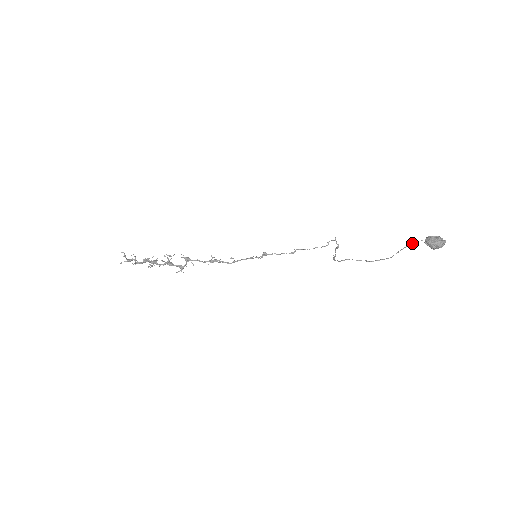
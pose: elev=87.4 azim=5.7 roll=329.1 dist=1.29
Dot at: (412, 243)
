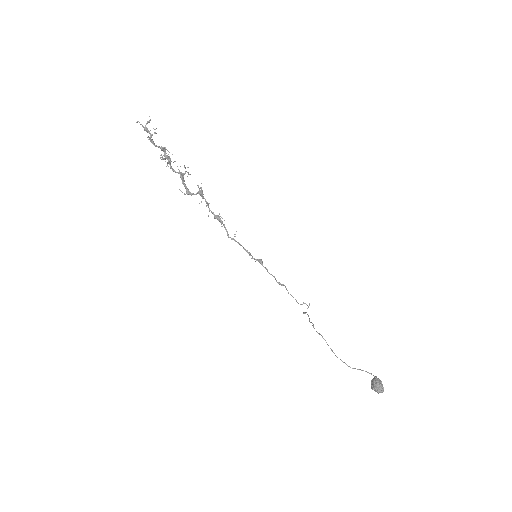
Dot at: occluded
